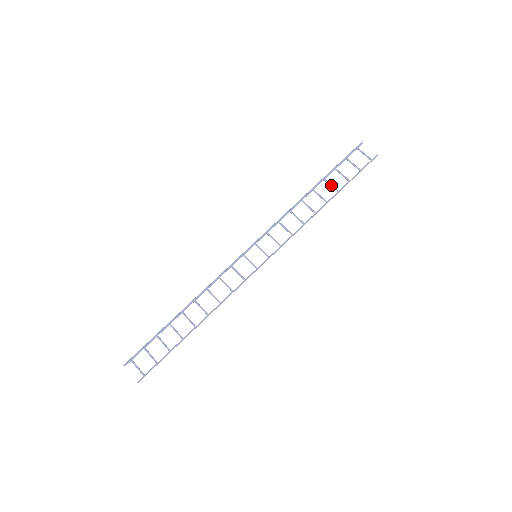
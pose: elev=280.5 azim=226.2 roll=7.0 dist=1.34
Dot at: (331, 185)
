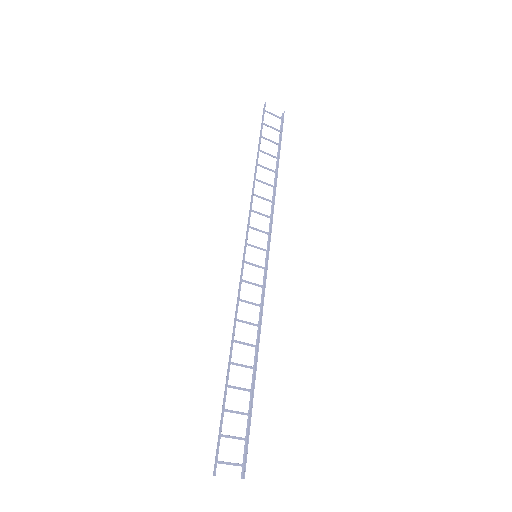
Dot at: (268, 154)
